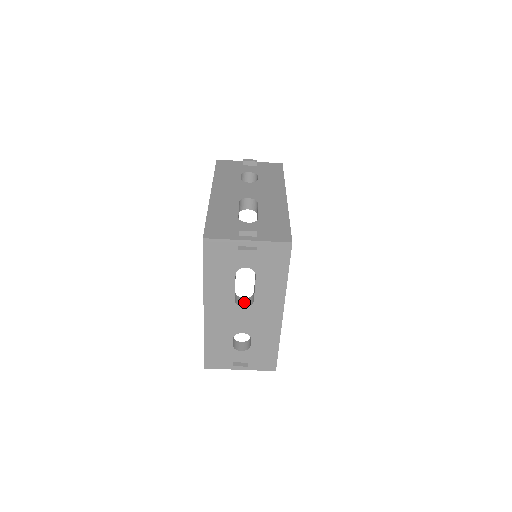
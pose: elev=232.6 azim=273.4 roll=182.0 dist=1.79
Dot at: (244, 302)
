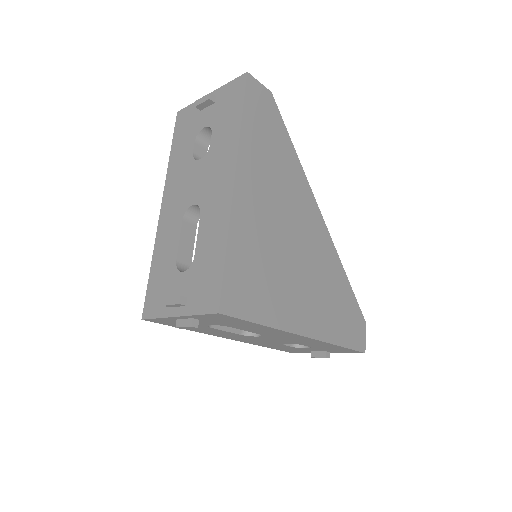
Dot at: occluded
